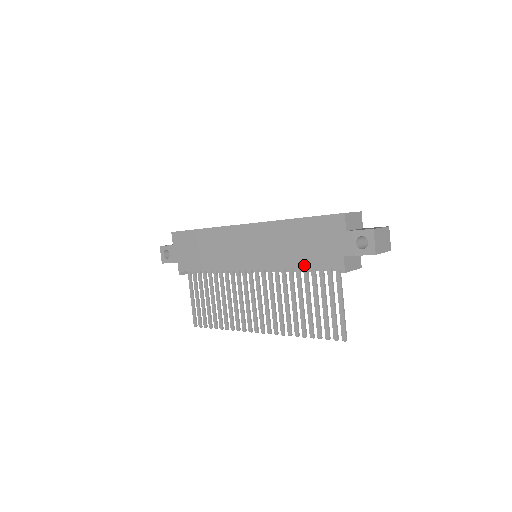
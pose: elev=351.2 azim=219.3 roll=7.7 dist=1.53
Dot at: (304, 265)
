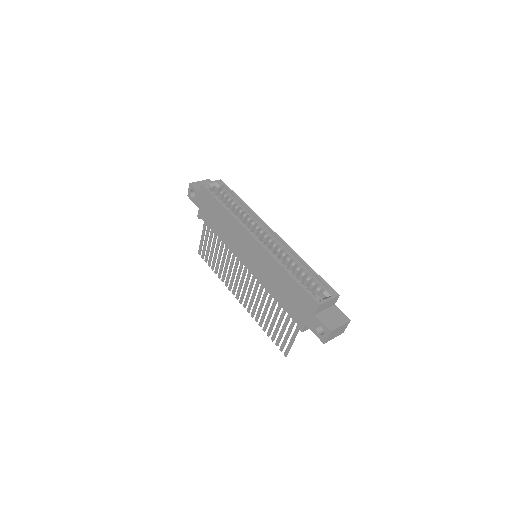
Dot at: (280, 303)
